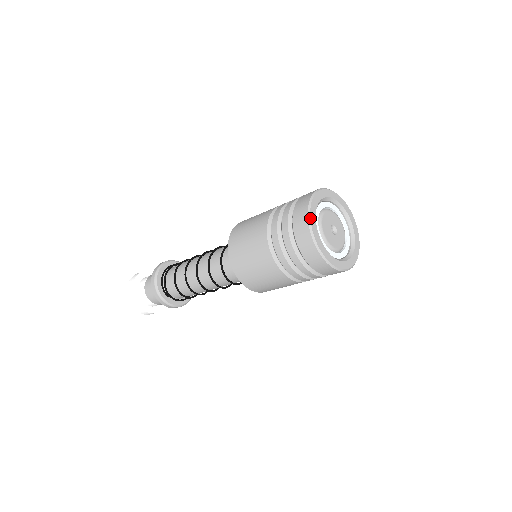
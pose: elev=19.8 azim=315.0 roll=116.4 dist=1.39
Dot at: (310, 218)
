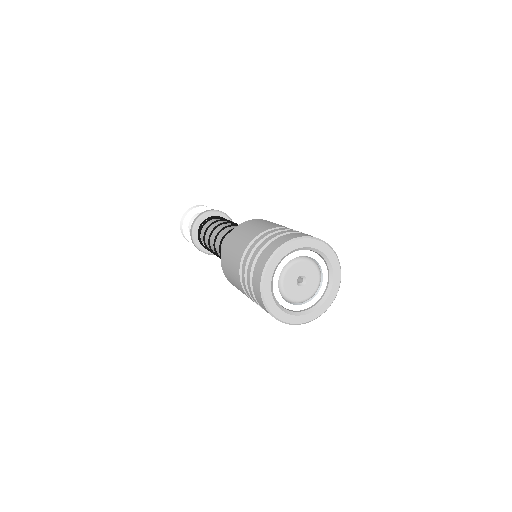
Dot at: (265, 272)
